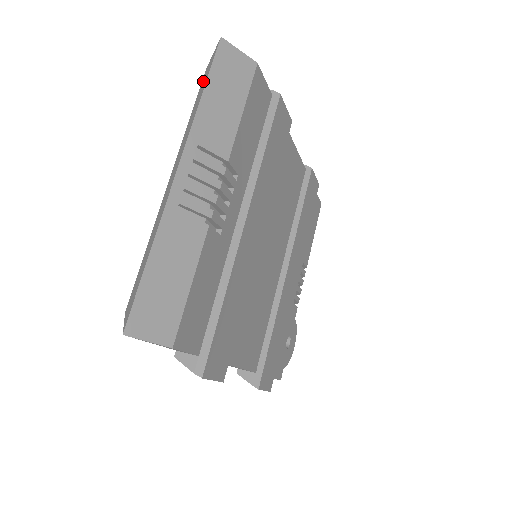
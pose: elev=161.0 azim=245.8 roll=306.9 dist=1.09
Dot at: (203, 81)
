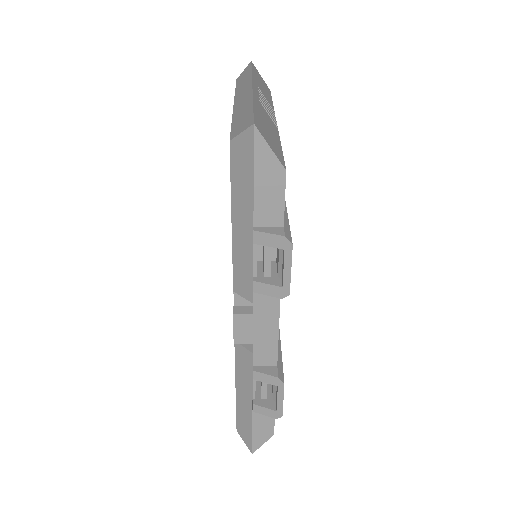
Dot at: (241, 77)
